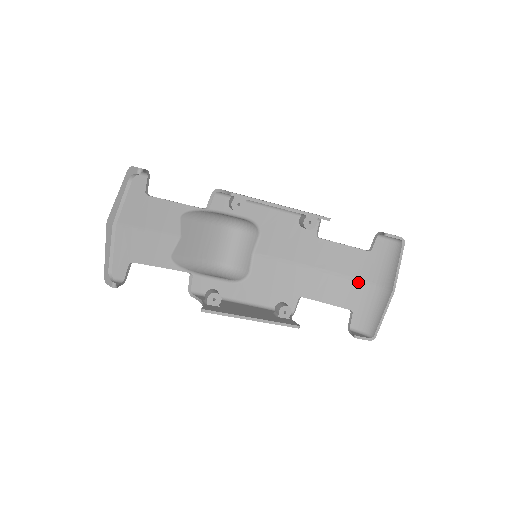
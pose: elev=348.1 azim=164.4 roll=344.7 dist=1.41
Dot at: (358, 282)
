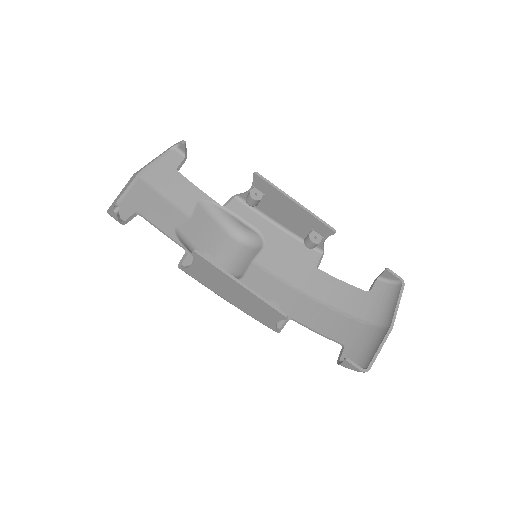
Dot at: (353, 319)
